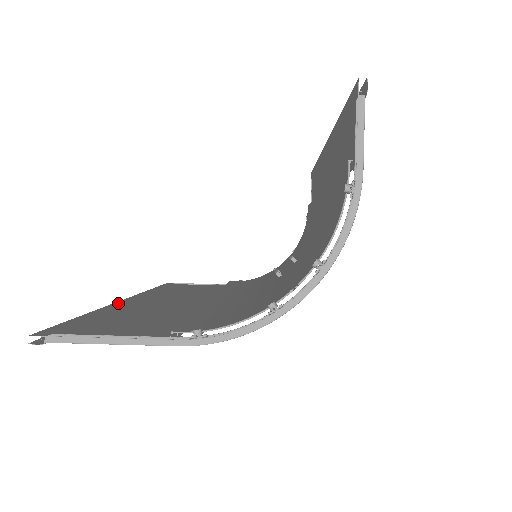
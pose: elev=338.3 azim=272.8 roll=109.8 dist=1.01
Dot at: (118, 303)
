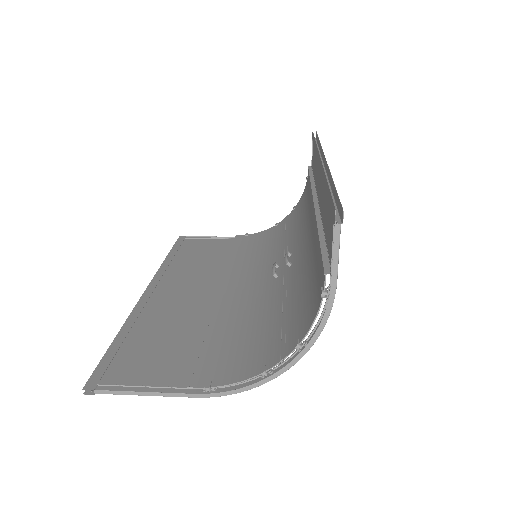
Dot at: (141, 303)
